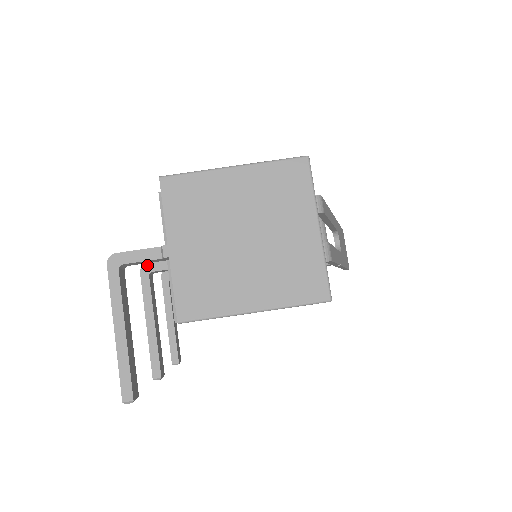
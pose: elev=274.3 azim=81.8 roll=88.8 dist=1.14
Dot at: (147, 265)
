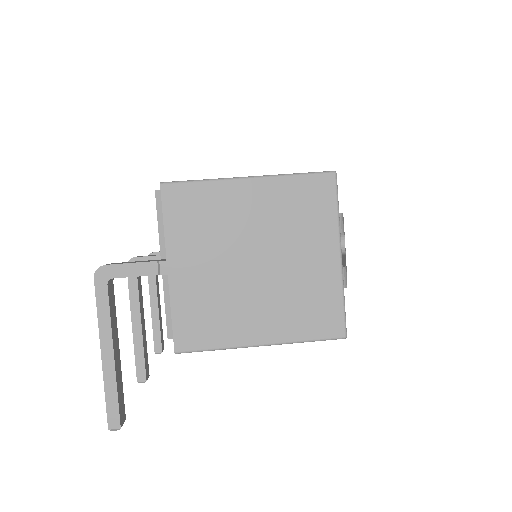
Dot at: (135, 259)
